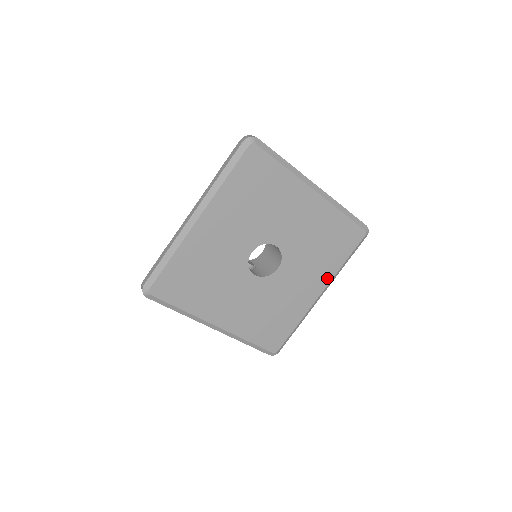
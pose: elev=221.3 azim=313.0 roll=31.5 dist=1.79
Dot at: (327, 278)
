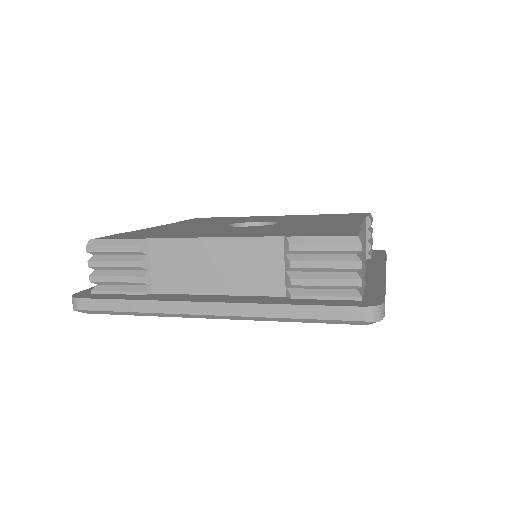
Dot at: occluded
